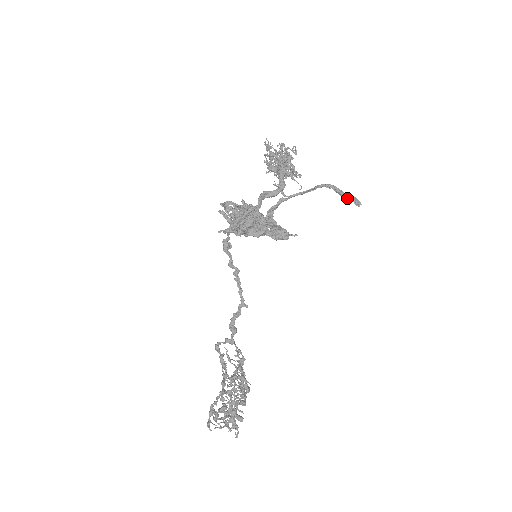
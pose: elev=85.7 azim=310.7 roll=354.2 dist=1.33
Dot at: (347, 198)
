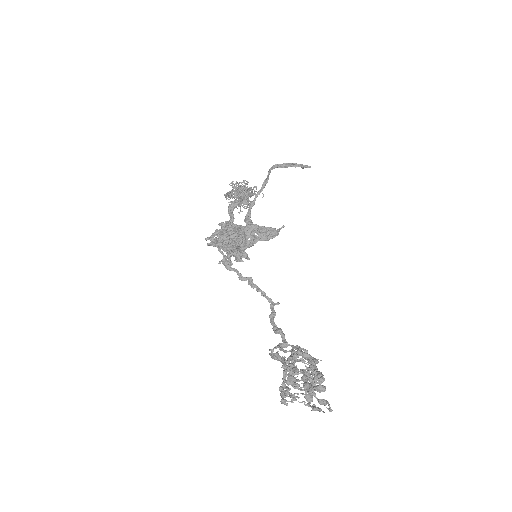
Dot at: (293, 166)
